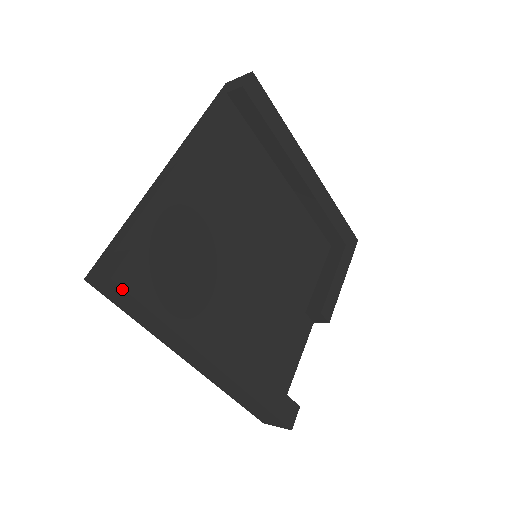
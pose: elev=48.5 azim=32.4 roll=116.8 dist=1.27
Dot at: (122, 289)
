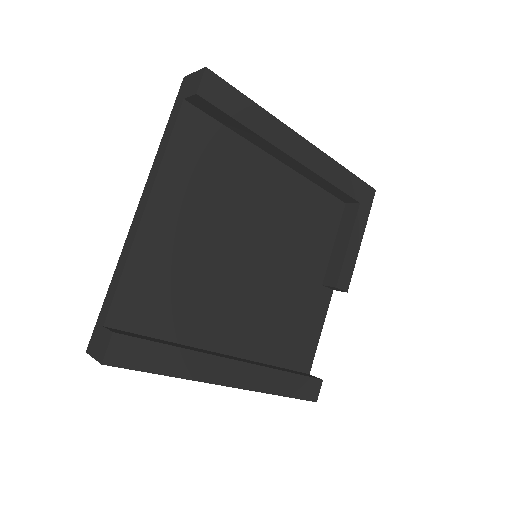
Dot at: (116, 366)
